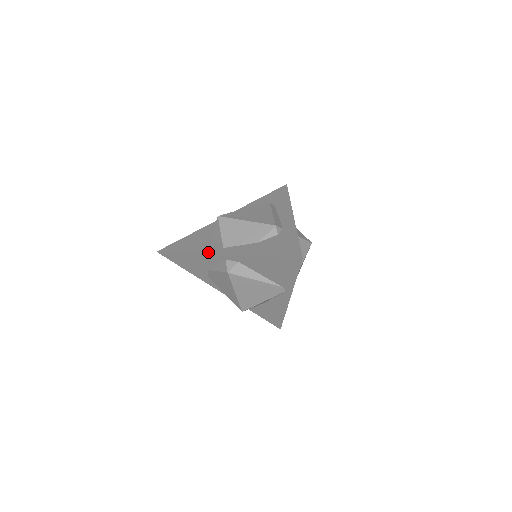
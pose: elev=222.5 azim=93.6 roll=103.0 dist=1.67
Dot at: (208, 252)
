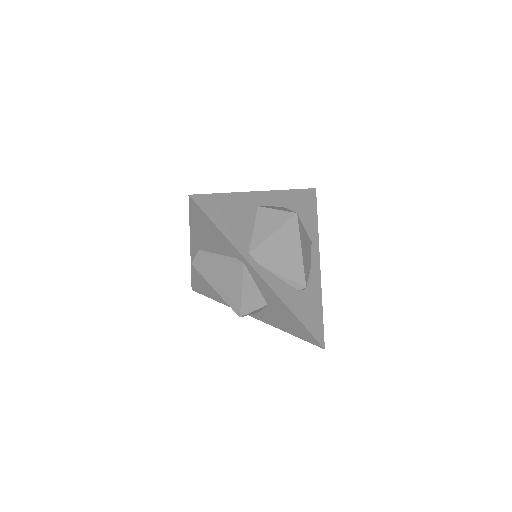
Dot at: occluded
